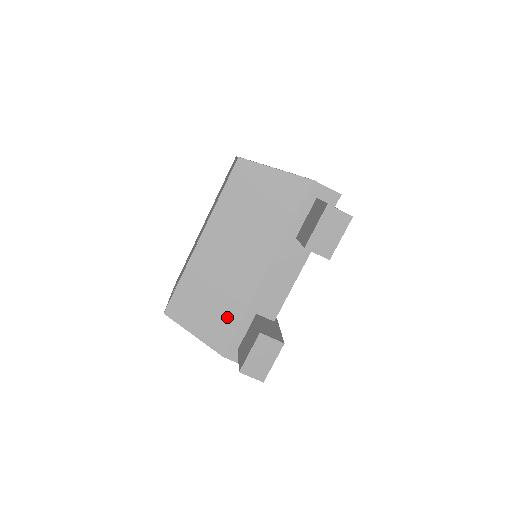
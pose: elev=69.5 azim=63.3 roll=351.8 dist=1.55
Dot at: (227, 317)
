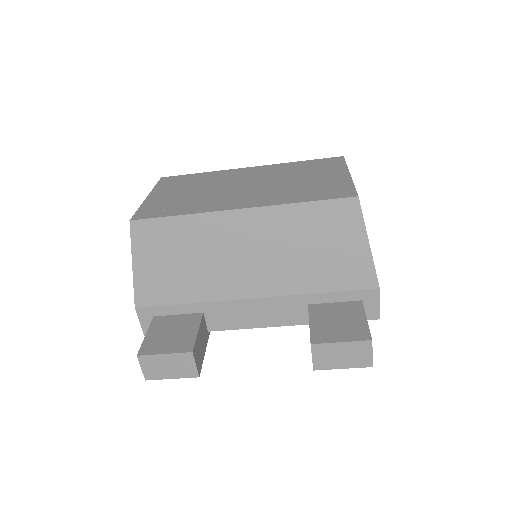
Dot at: (178, 288)
